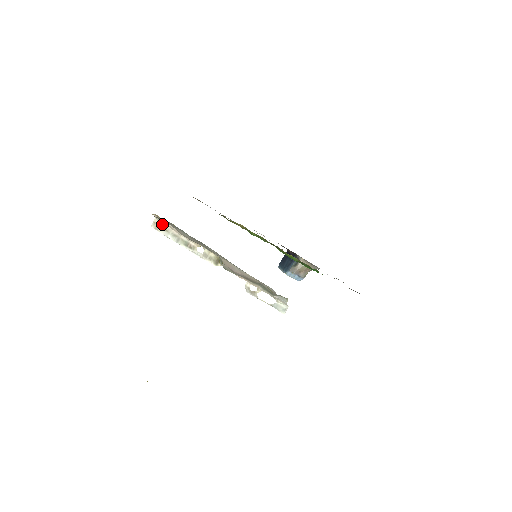
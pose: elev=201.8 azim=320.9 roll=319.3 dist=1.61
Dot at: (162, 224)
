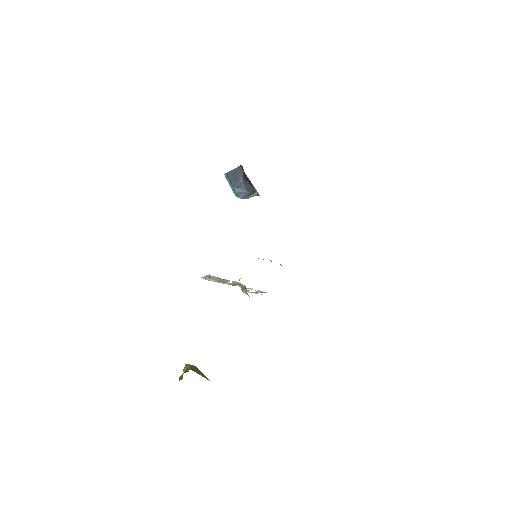
Dot at: (212, 276)
